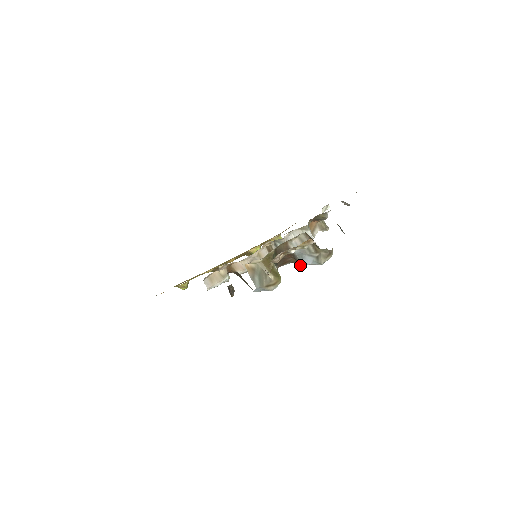
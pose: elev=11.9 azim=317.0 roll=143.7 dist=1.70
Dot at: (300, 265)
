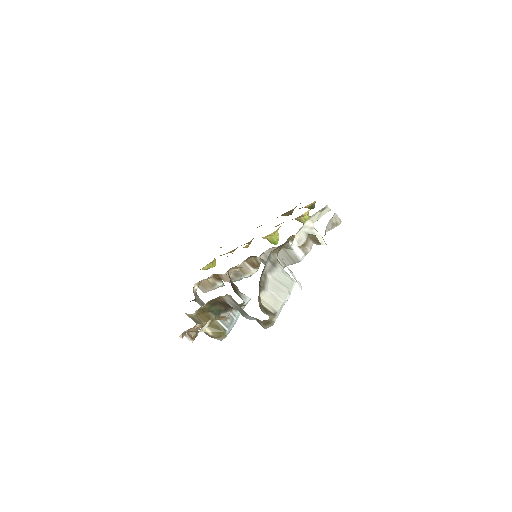
Dot at: occluded
